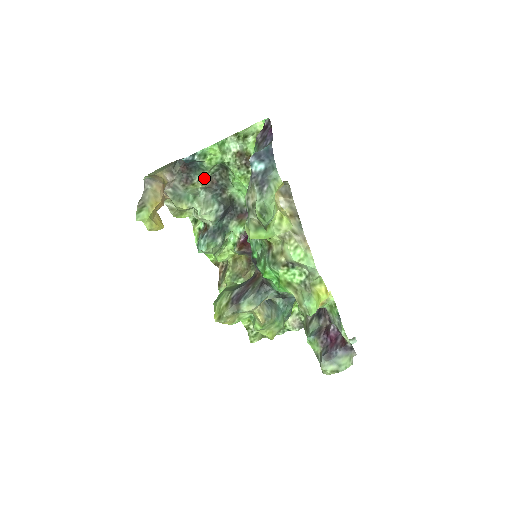
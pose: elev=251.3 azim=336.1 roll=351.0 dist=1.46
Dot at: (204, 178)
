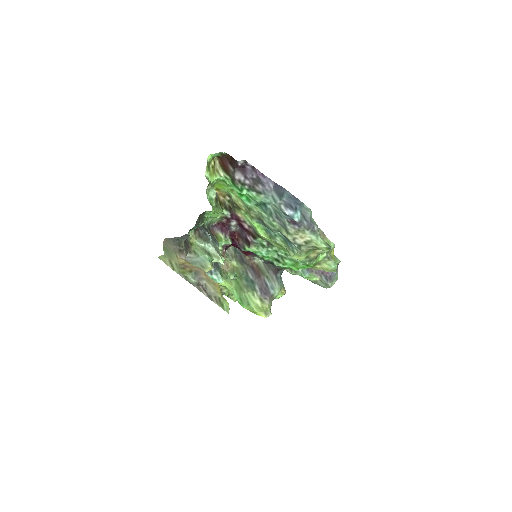
Dot at: (193, 232)
